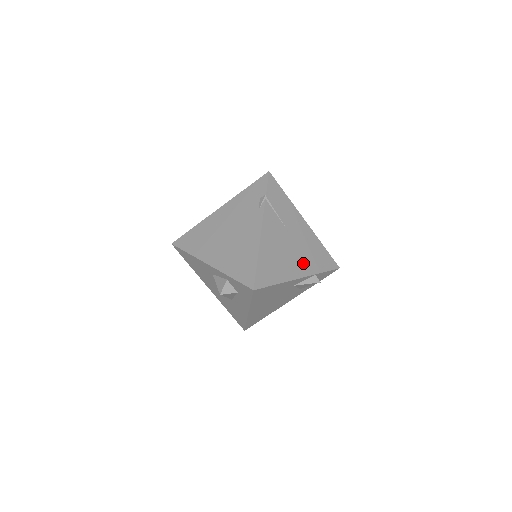
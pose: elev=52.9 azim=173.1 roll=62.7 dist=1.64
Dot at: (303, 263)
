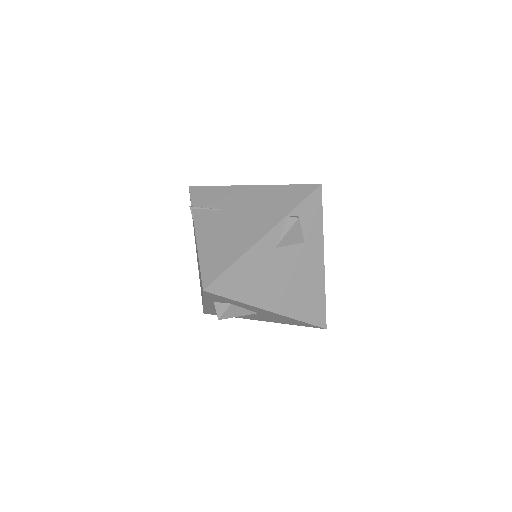
Dot at: (262, 220)
